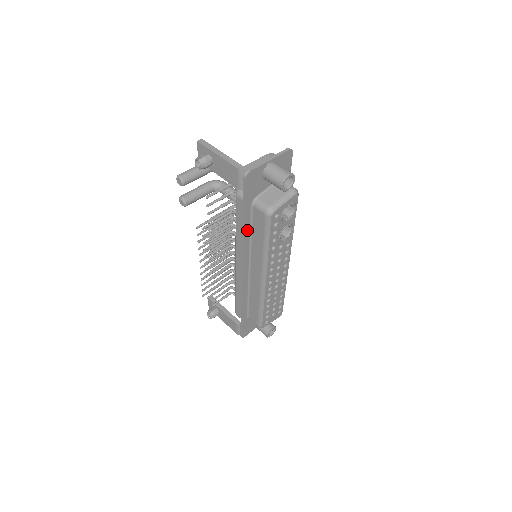
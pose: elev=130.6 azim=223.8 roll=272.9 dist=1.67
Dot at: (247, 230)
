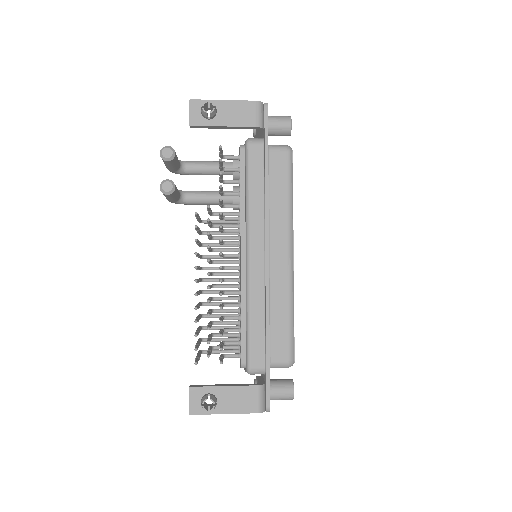
Dot at: (267, 183)
